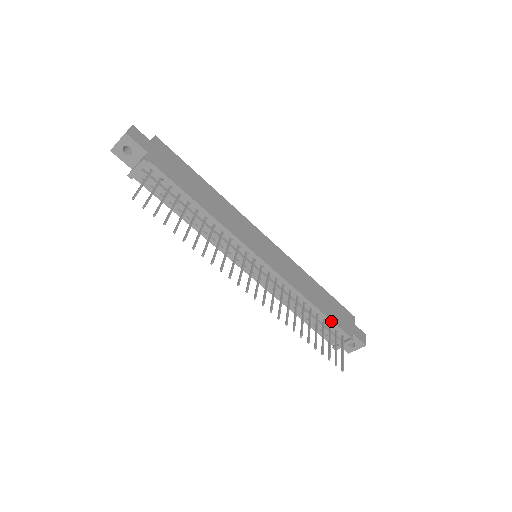
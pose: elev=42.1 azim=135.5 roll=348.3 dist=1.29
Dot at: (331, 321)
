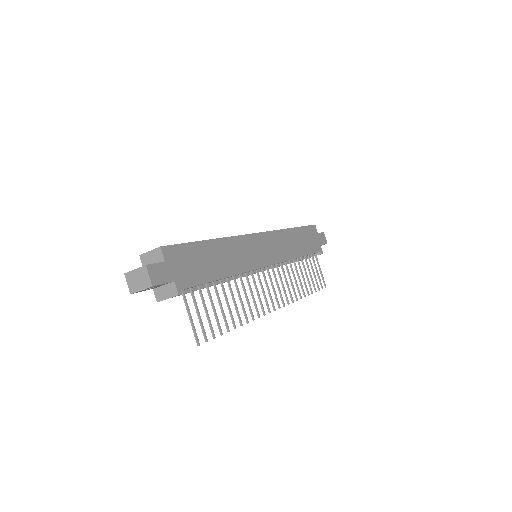
Dot at: occluded
